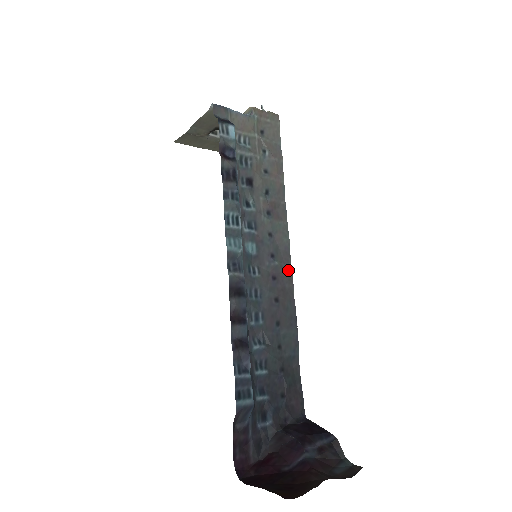
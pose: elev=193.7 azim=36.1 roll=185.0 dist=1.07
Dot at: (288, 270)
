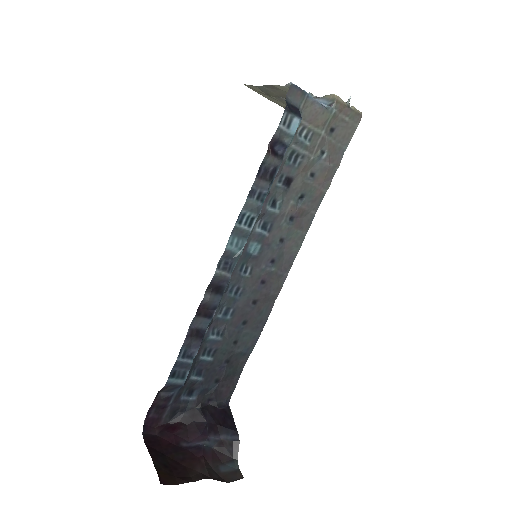
Dot at: (282, 278)
